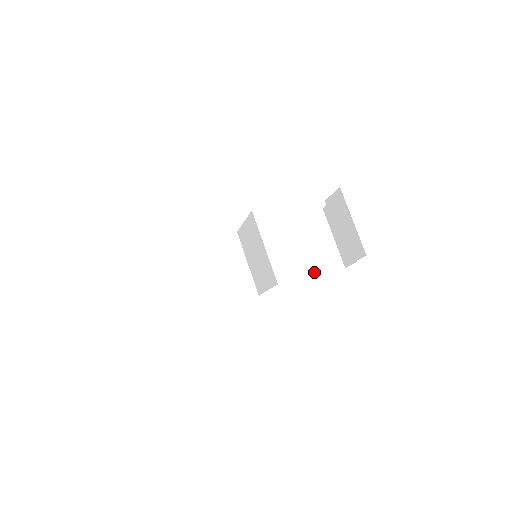
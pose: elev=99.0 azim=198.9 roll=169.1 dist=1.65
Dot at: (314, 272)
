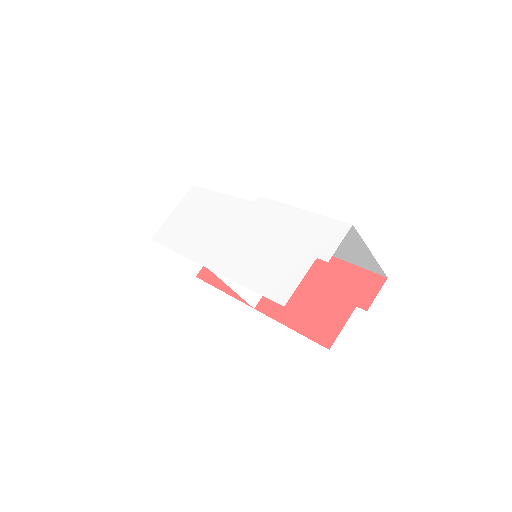
Dot at: (350, 260)
